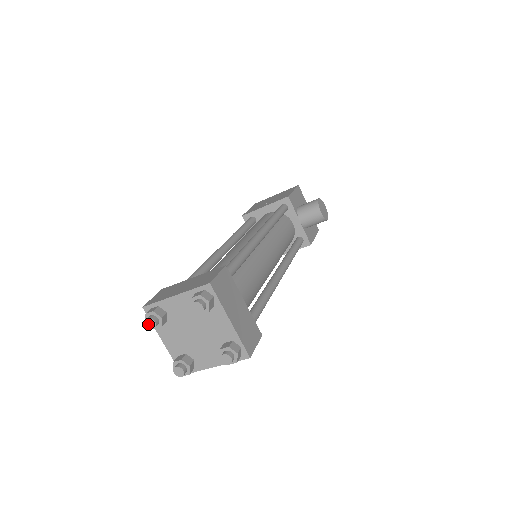
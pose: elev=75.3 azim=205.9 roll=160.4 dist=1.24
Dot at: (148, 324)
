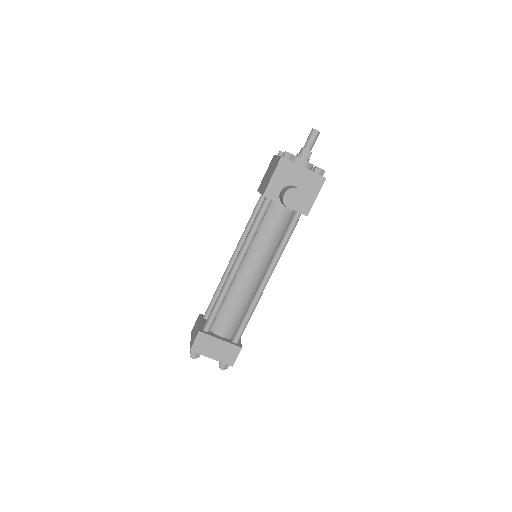
Dot at: occluded
